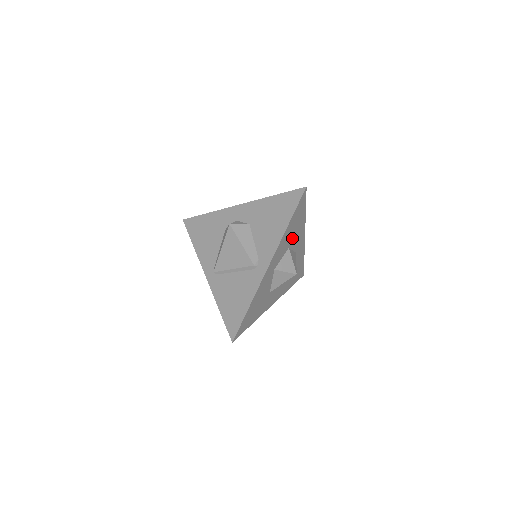
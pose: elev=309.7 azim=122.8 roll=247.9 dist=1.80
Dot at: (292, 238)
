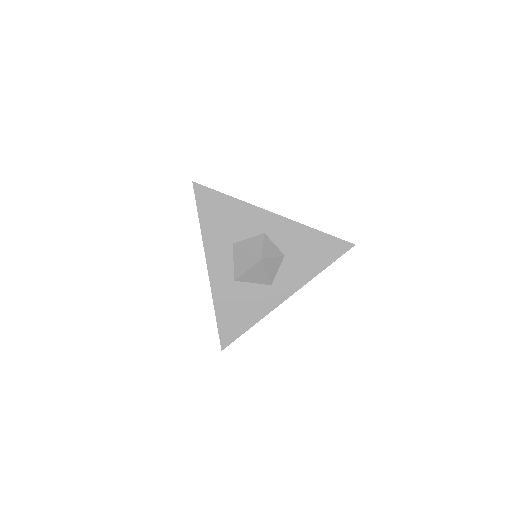
Dot at: (296, 256)
